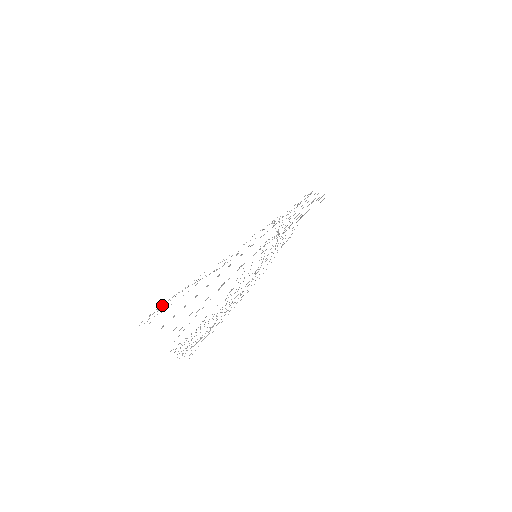
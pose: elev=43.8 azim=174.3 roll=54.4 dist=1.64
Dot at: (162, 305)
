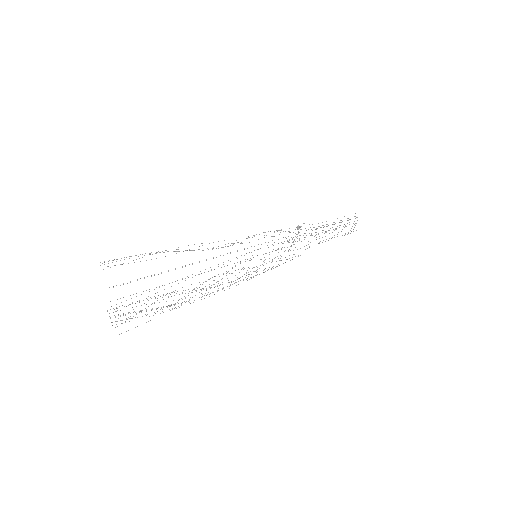
Dot at: (135, 255)
